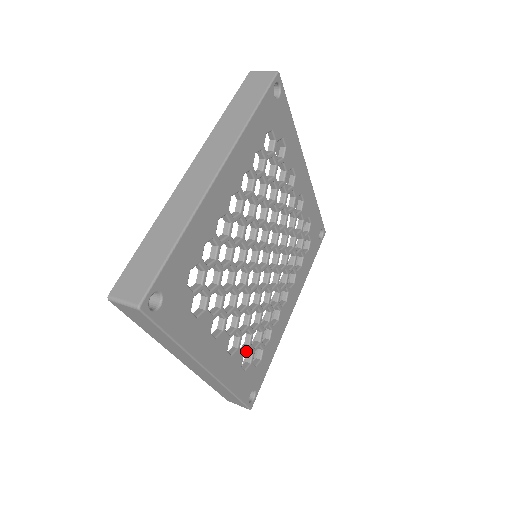
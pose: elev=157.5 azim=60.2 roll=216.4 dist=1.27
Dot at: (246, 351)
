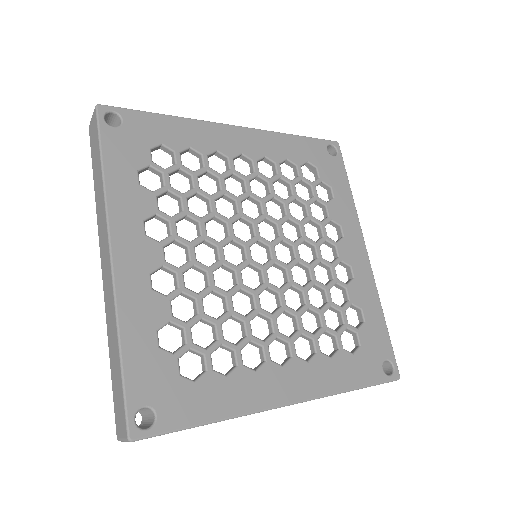
Dot at: (177, 322)
